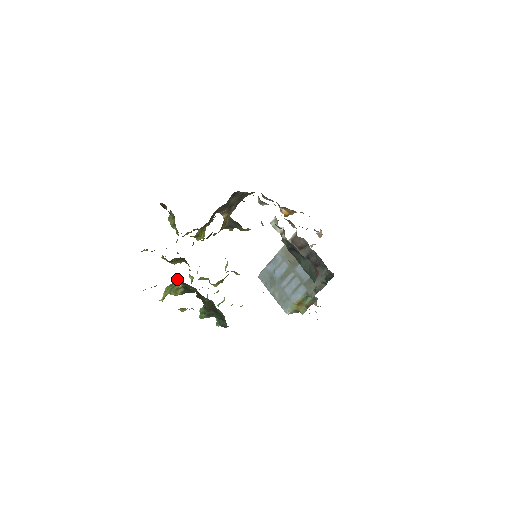
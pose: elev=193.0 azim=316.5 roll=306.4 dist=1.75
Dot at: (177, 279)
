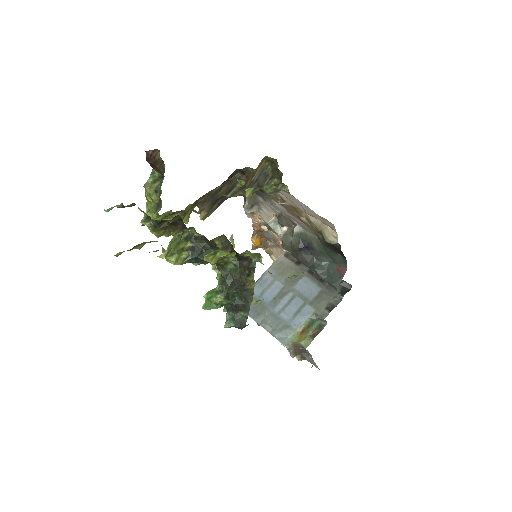
Dot at: occluded
